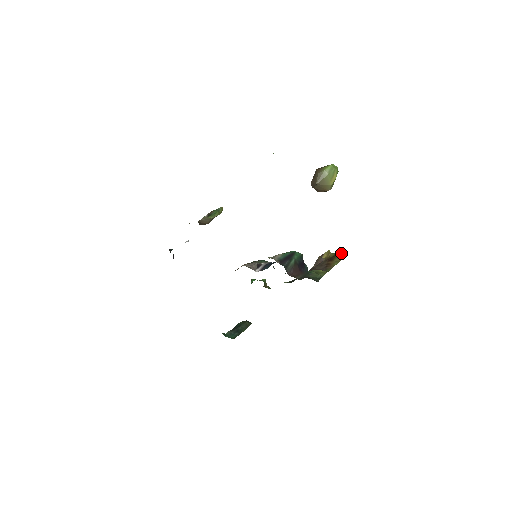
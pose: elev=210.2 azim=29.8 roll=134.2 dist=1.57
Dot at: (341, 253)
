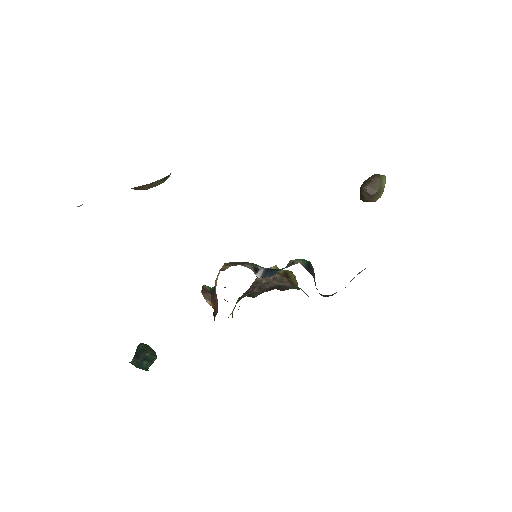
Dot at: (291, 271)
